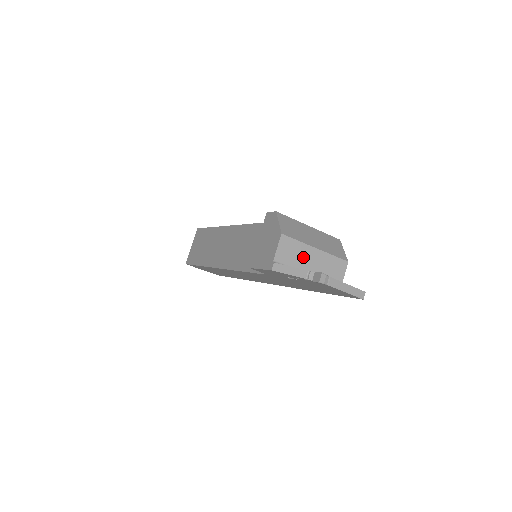
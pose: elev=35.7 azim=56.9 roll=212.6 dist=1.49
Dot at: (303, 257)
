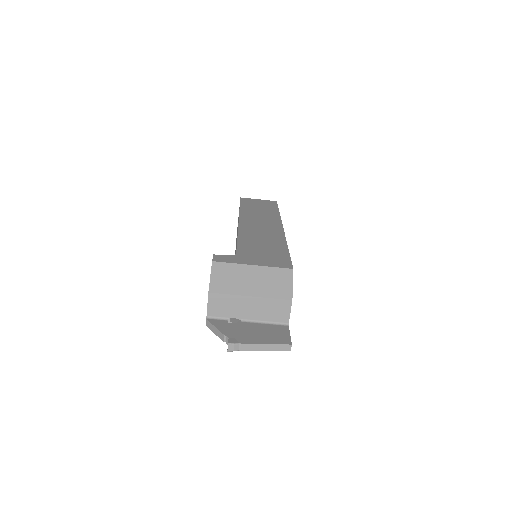
Dot at: (238, 307)
